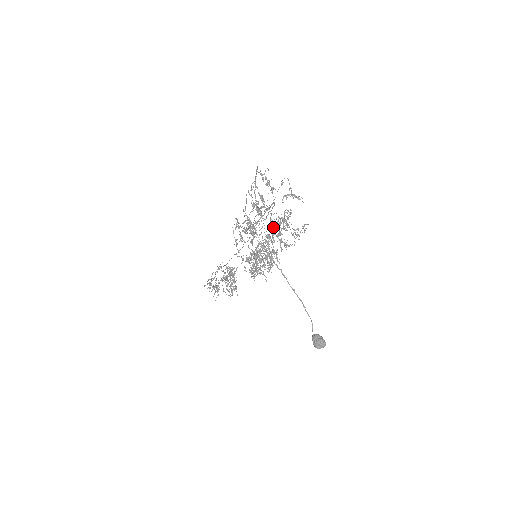
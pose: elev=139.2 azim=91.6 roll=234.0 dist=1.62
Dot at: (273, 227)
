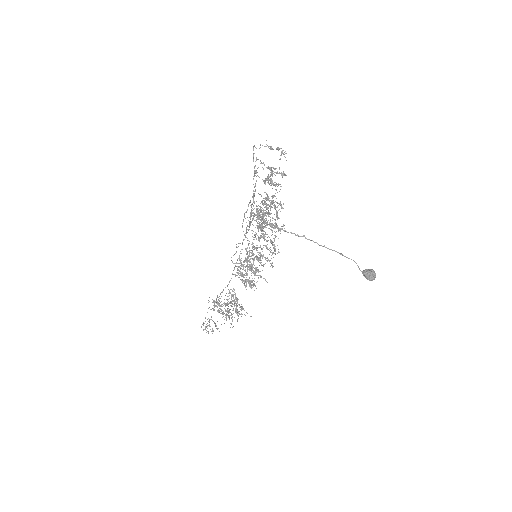
Dot at: occluded
